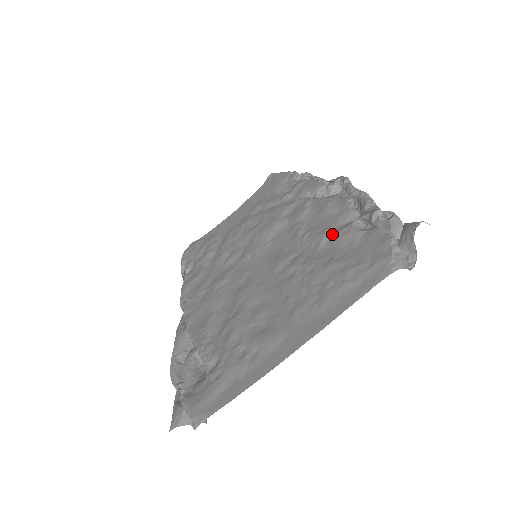
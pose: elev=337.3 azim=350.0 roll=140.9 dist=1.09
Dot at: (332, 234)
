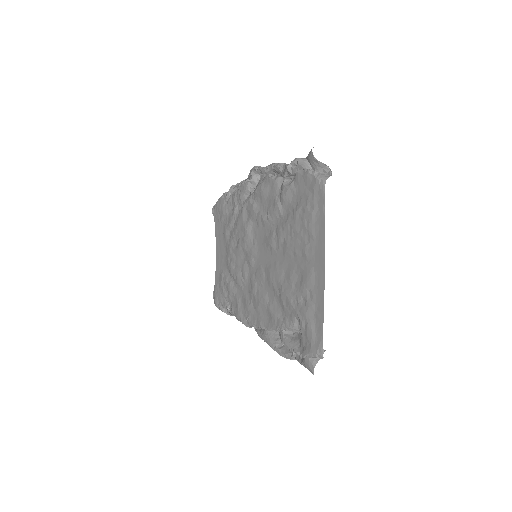
Dot at: (280, 201)
